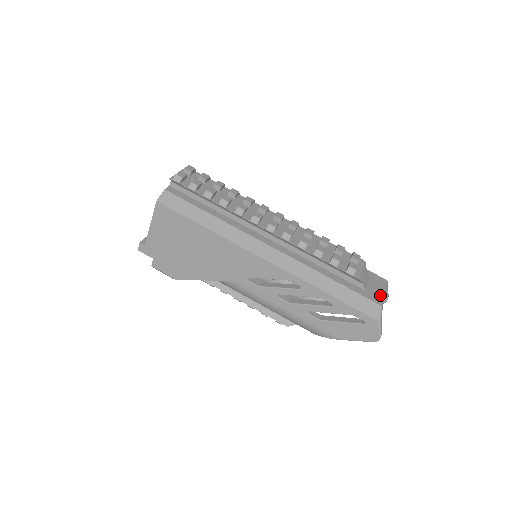
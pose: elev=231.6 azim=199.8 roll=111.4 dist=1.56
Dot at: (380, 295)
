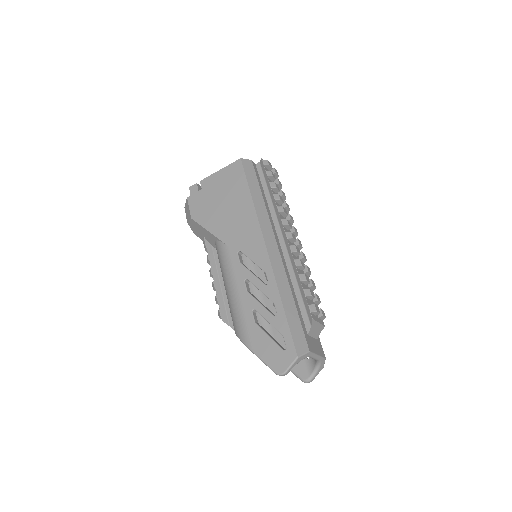
Dot at: (314, 350)
